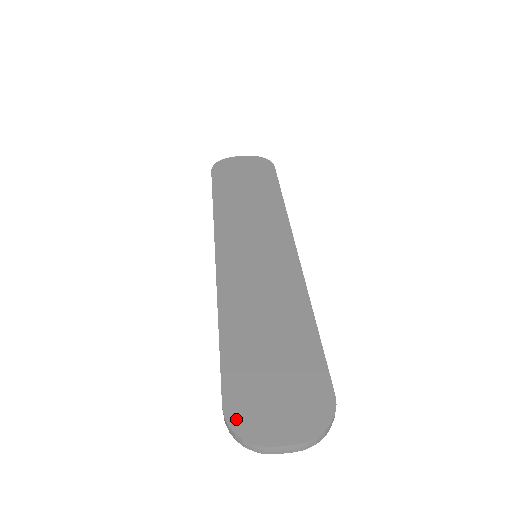
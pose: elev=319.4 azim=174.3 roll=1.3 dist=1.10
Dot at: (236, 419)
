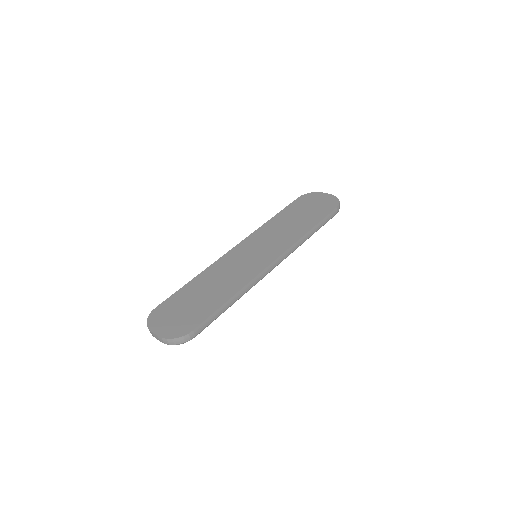
Dot at: (153, 314)
